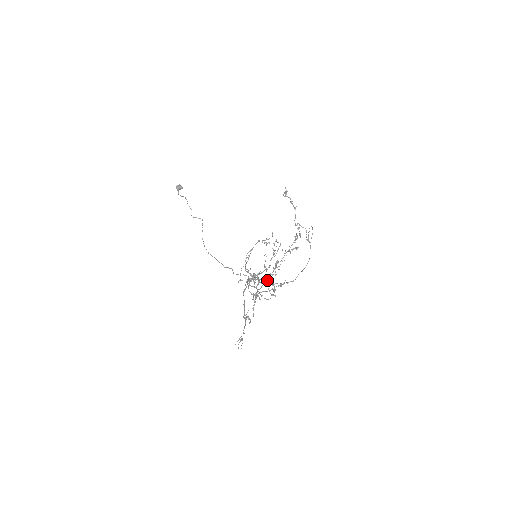
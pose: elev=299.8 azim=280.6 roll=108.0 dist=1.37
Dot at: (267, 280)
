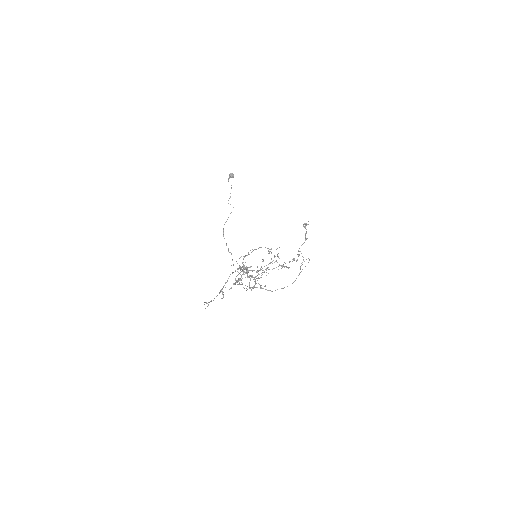
Dot at: occluded
